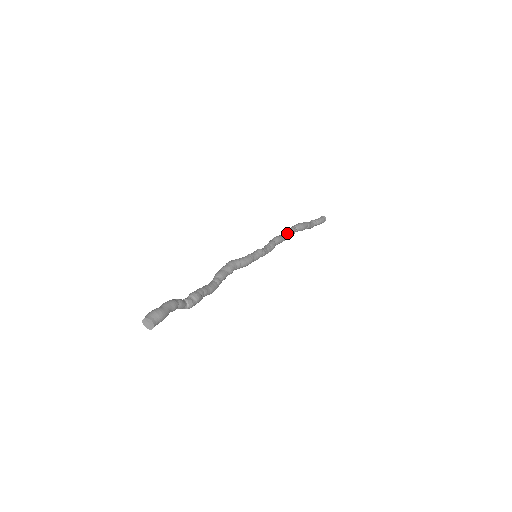
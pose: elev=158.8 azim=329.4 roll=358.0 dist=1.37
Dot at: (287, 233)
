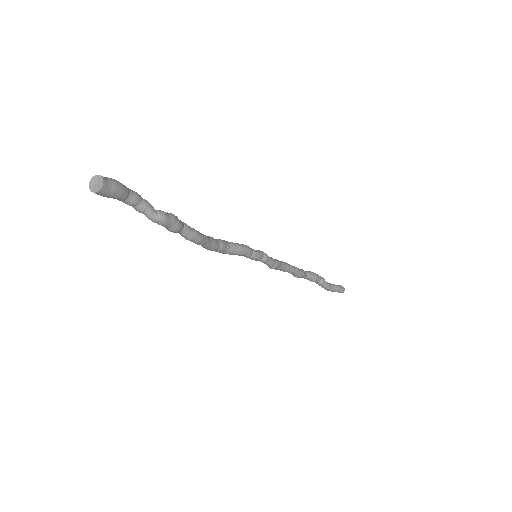
Dot at: (294, 266)
